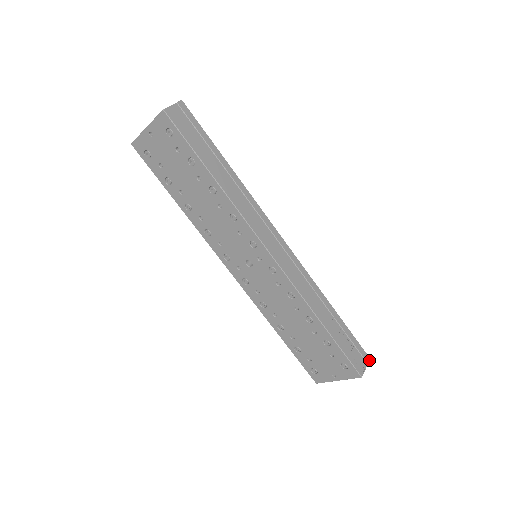
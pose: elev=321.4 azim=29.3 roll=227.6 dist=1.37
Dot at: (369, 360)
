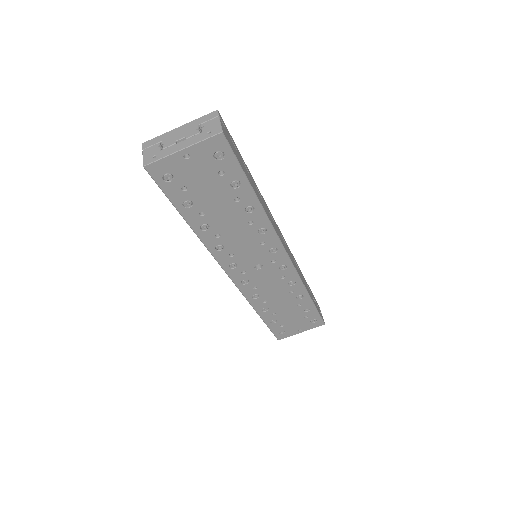
Dot at: occluded
